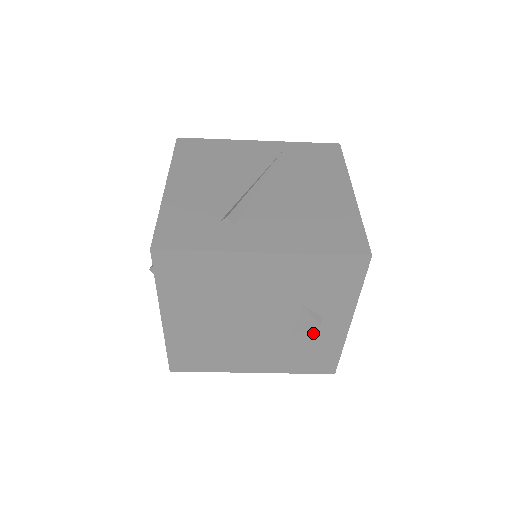
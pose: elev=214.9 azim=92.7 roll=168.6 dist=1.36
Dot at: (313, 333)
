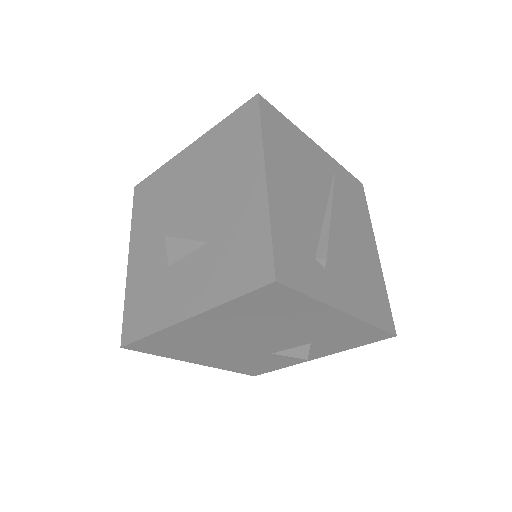
Dot at: (286, 356)
